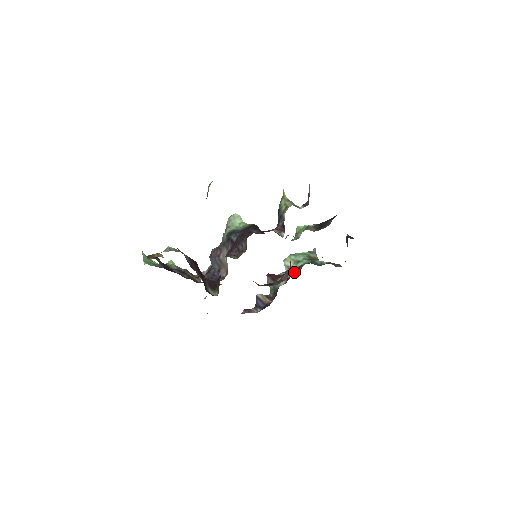
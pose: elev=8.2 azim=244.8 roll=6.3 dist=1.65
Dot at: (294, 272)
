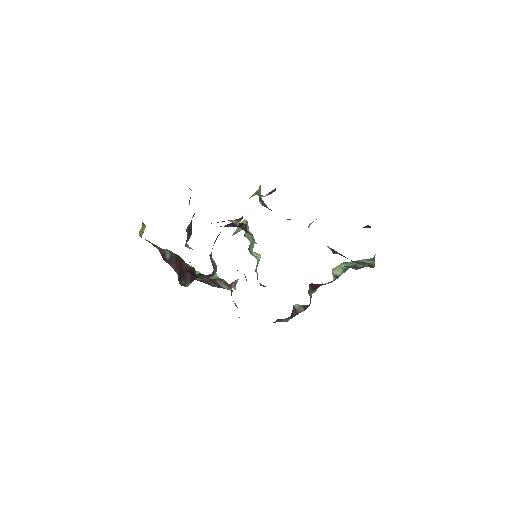
Dot at: occluded
